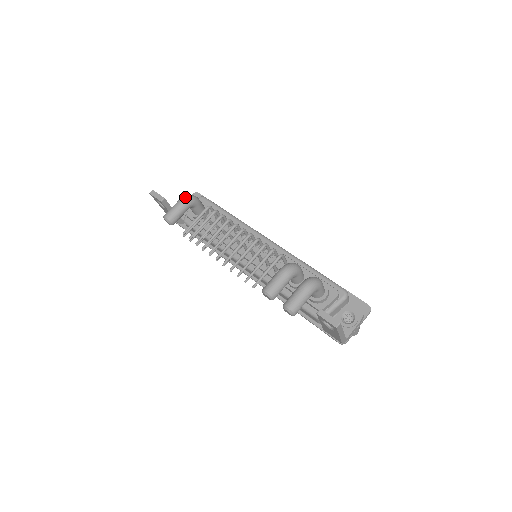
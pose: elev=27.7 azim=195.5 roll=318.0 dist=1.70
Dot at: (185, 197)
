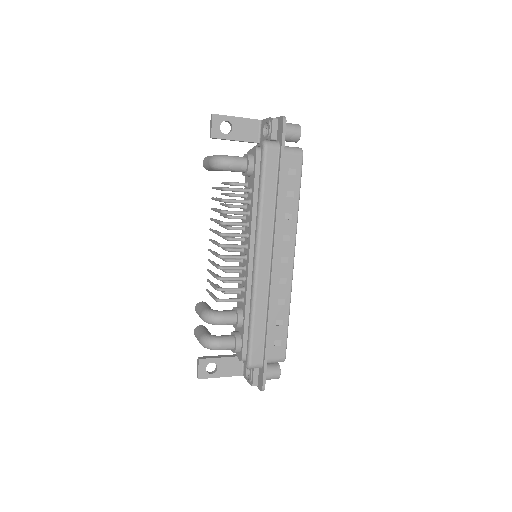
Dot at: (212, 161)
